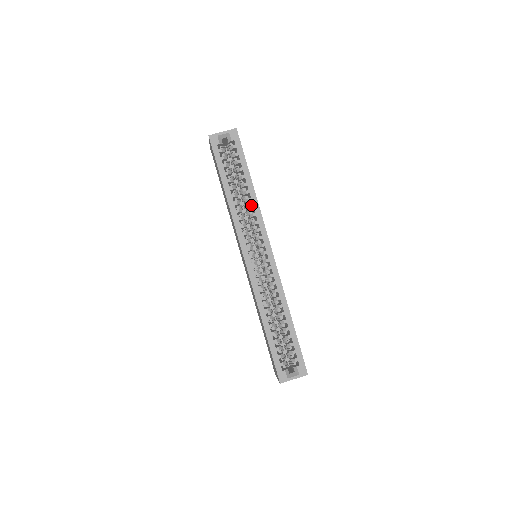
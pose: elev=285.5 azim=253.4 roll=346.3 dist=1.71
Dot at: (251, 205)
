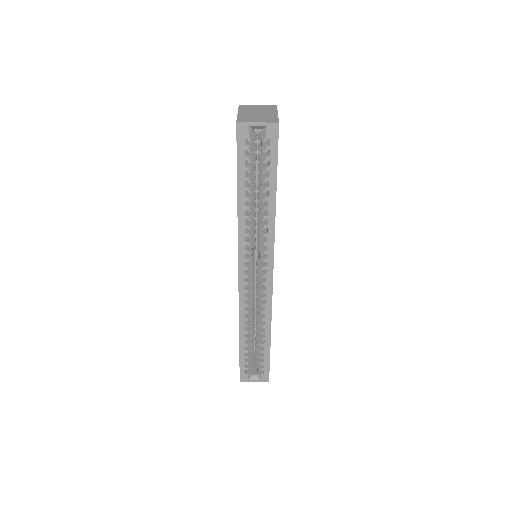
Dot at: occluded
